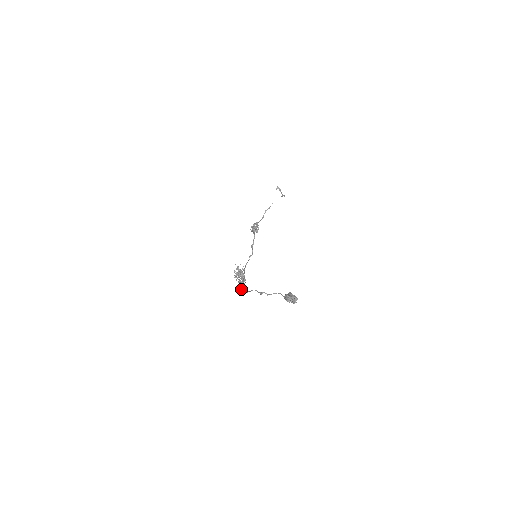
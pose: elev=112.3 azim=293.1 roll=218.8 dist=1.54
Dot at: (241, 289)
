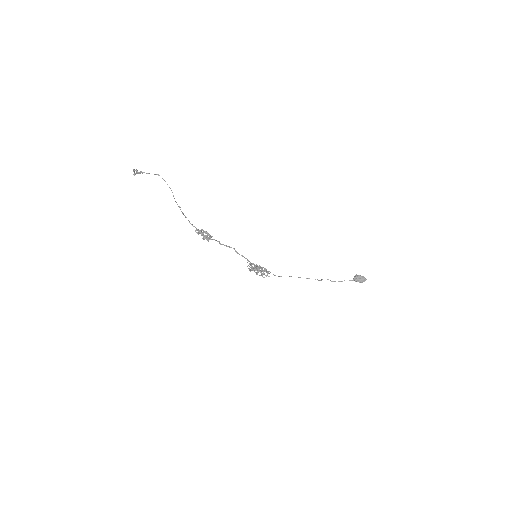
Dot at: occluded
